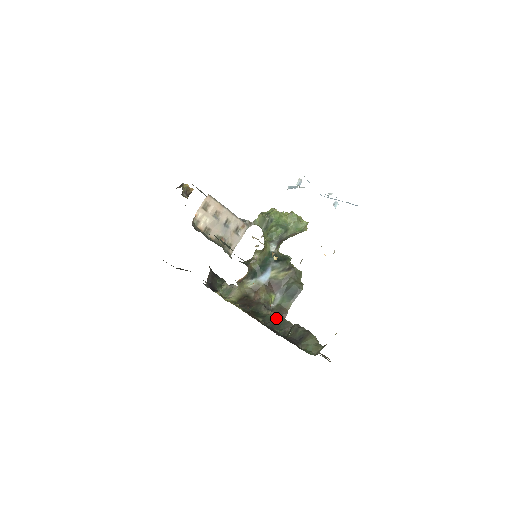
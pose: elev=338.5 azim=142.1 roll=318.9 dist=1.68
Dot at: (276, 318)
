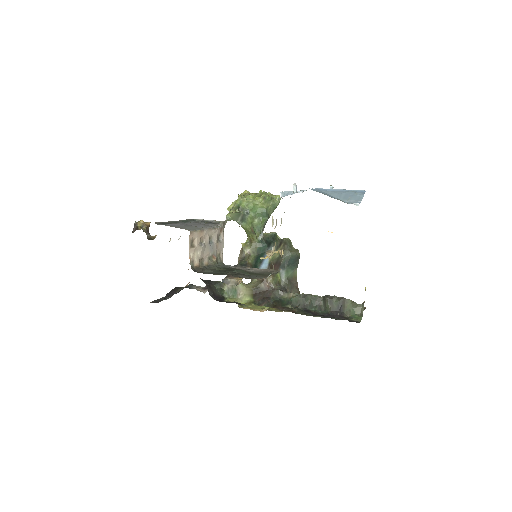
Dot at: (302, 298)
